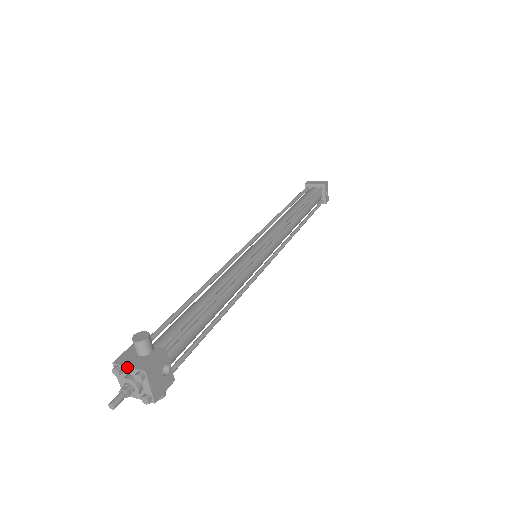
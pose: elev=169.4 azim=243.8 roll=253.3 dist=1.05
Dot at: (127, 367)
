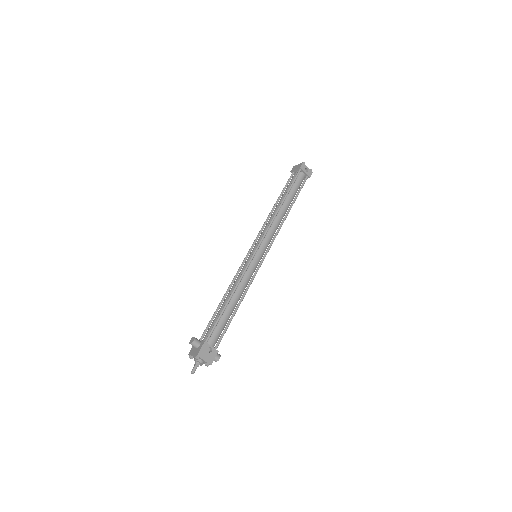
Dot at: (192, 355)
